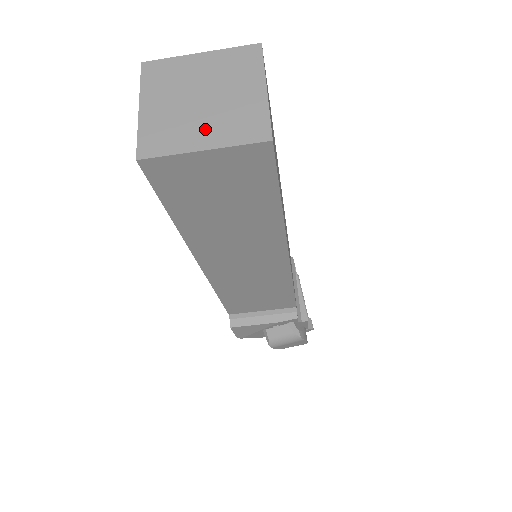
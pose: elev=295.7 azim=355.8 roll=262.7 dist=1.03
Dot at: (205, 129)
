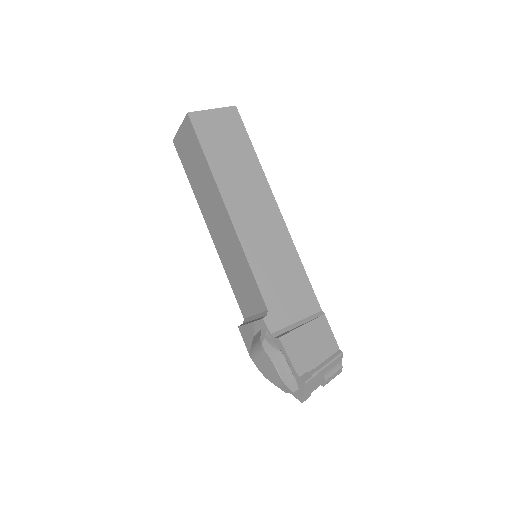
Dot at: occluded
